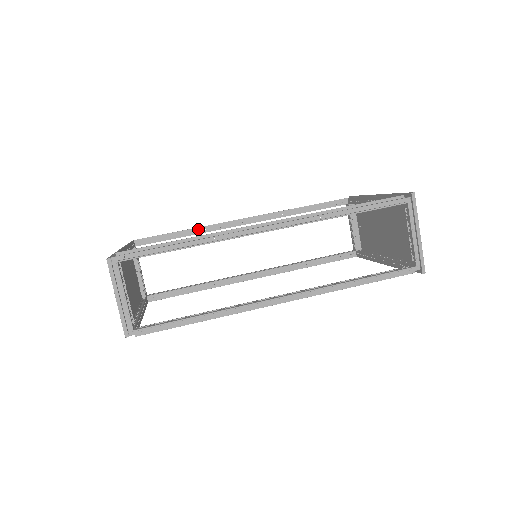
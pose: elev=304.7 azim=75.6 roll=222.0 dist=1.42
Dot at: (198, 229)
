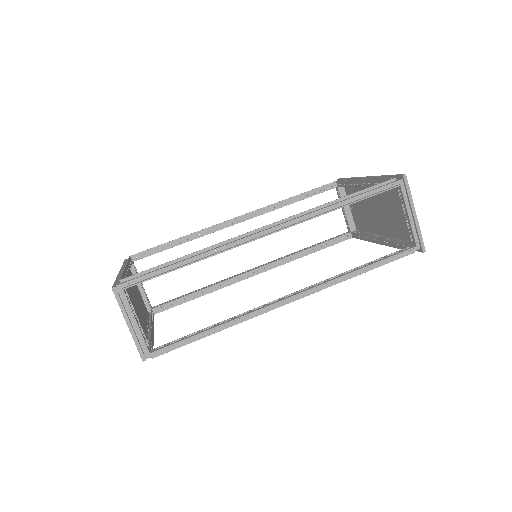
Dot at: (193, 235)
